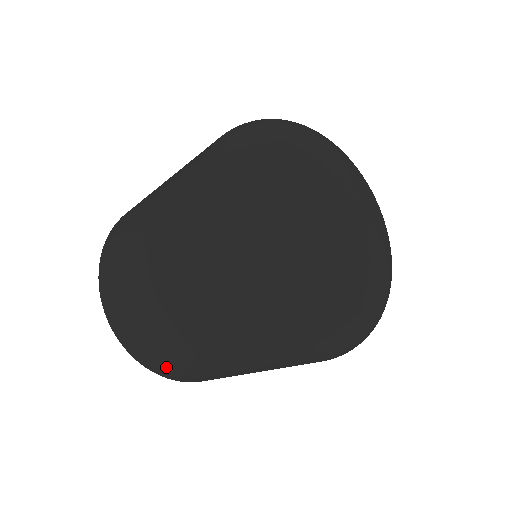
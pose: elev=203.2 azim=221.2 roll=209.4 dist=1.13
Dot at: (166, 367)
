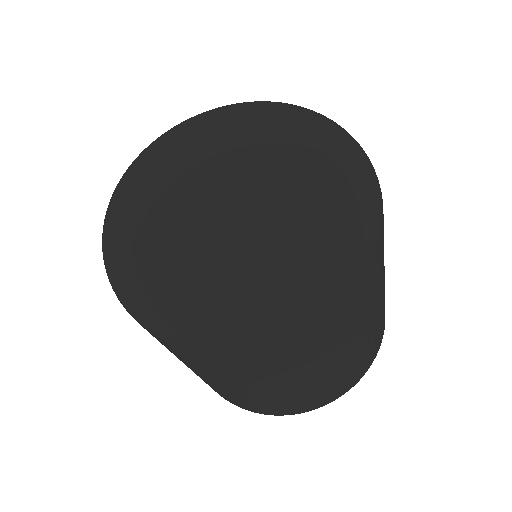
Dot at: (246, 404)
